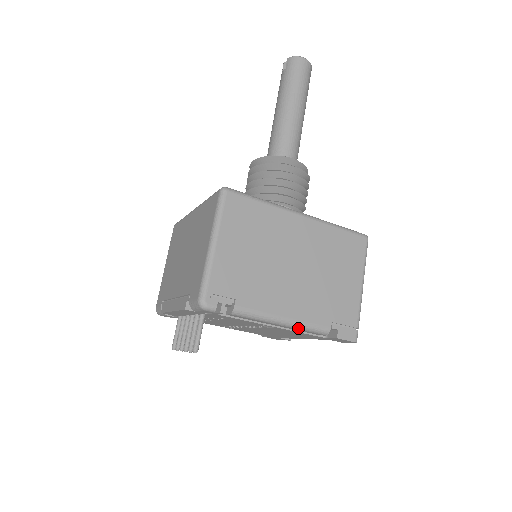
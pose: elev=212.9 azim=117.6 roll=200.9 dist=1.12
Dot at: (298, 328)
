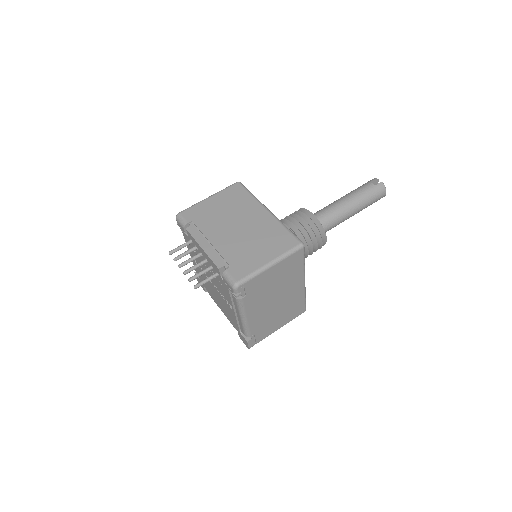
Dot at: (243, 325)
